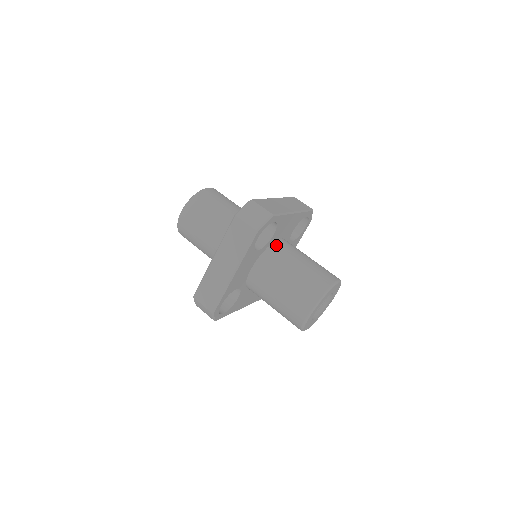
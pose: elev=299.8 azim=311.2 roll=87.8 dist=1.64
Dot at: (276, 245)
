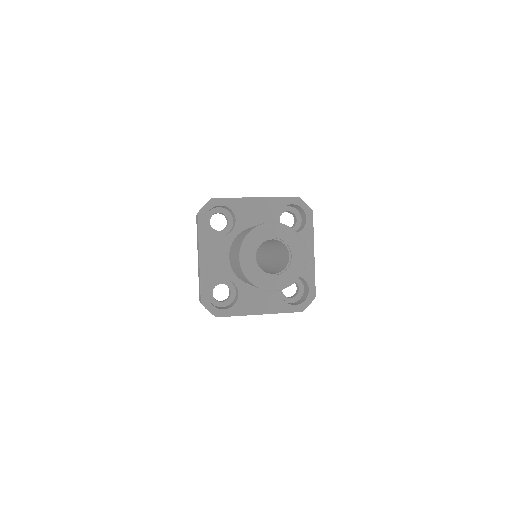
Dot at: occluded
